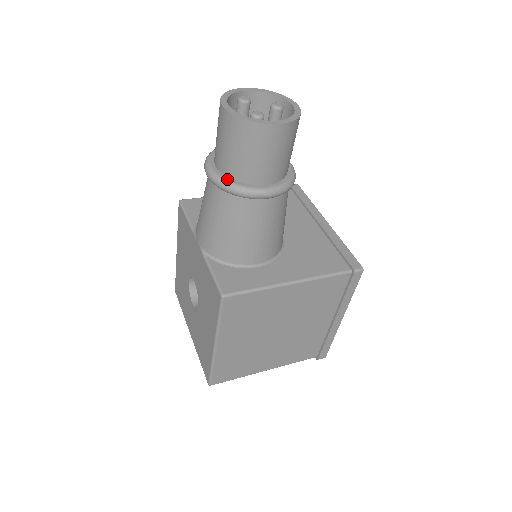
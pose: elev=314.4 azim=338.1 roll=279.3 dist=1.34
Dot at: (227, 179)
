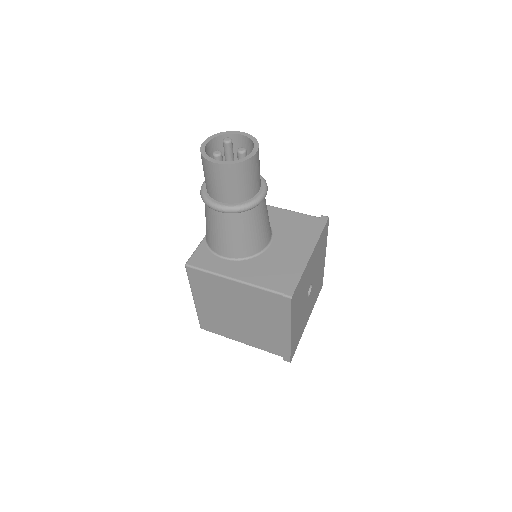
Dot at: (204, 190)
